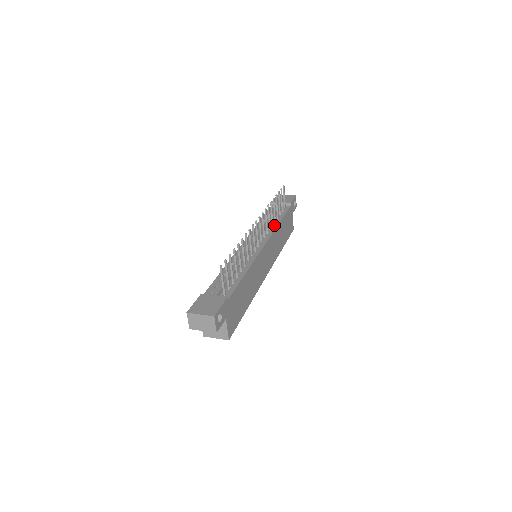
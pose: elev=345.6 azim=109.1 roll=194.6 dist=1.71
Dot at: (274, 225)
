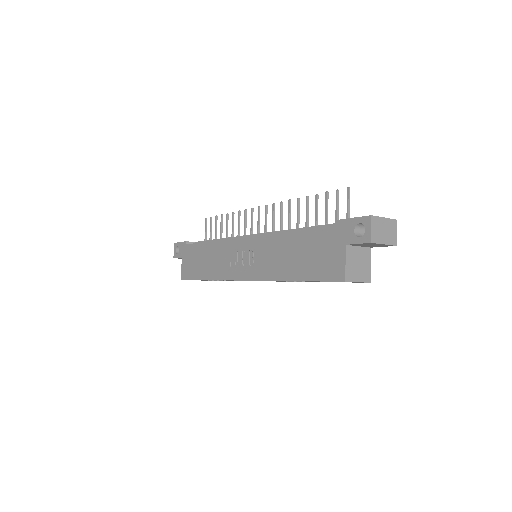
Dot at: occluded
